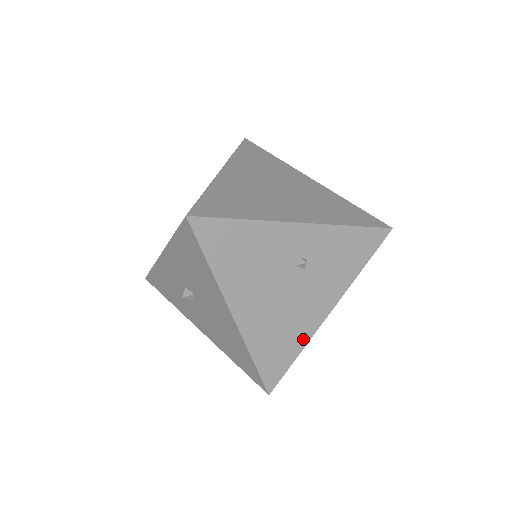
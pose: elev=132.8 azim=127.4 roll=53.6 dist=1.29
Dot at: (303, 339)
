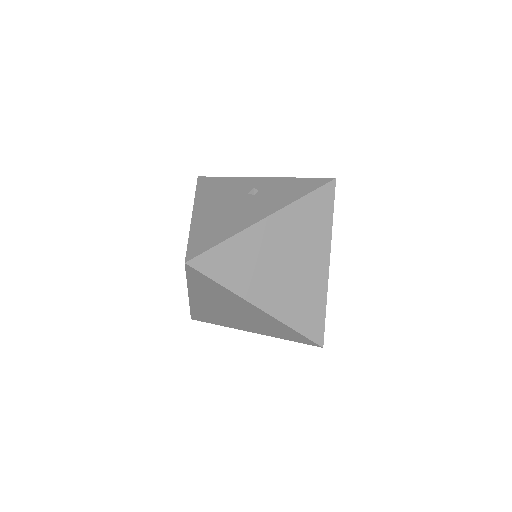
Dot at: (235, 231)
